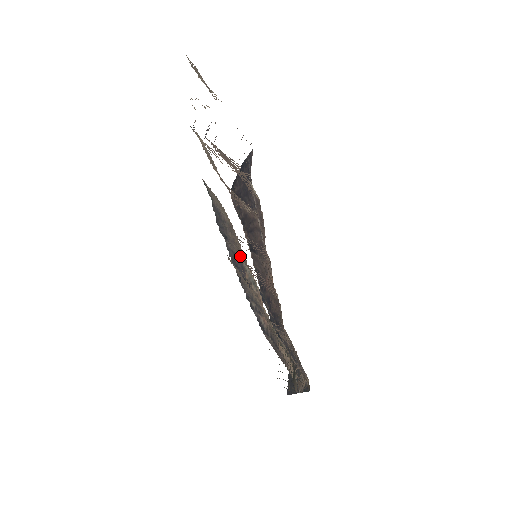
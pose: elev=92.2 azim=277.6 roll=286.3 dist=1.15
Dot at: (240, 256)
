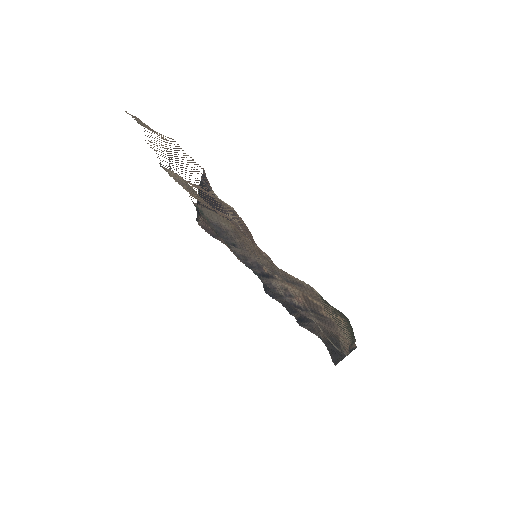
Dot at: (254, 255)
